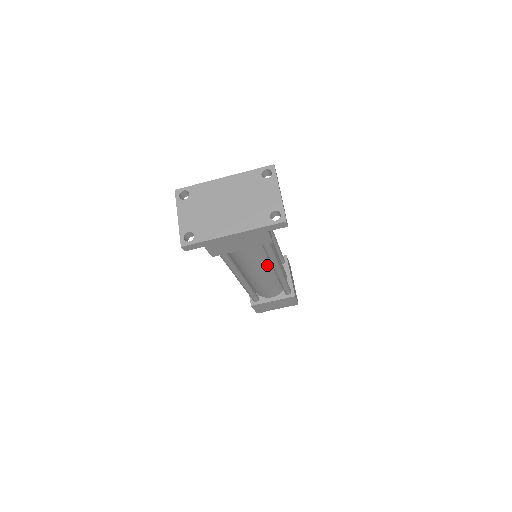
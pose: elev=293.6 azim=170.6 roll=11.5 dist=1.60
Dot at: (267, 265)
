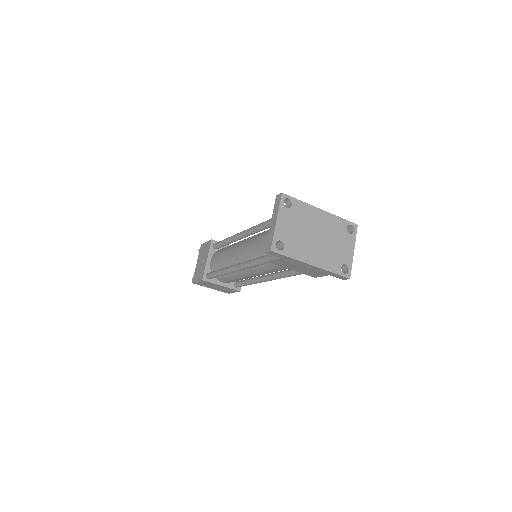
Dot at: occluded
